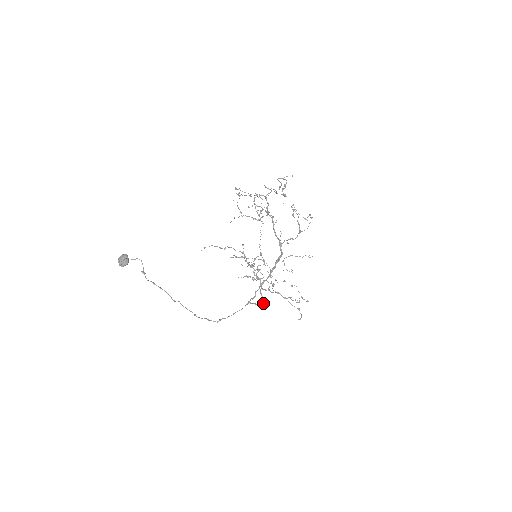
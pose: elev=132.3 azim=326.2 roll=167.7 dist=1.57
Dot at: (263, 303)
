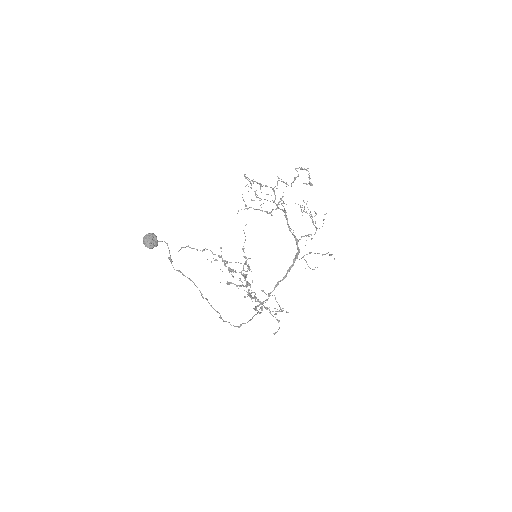
Dot at: (262, 310)
